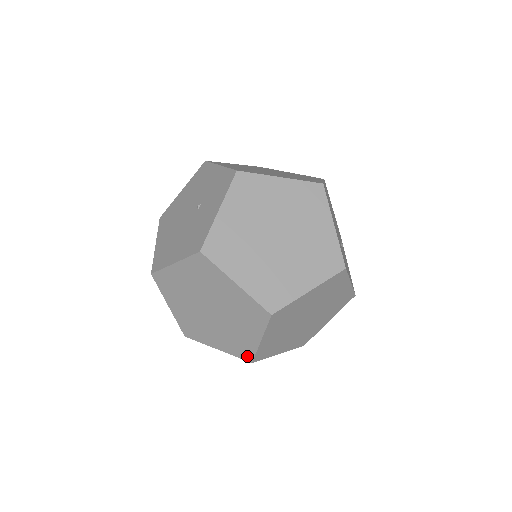
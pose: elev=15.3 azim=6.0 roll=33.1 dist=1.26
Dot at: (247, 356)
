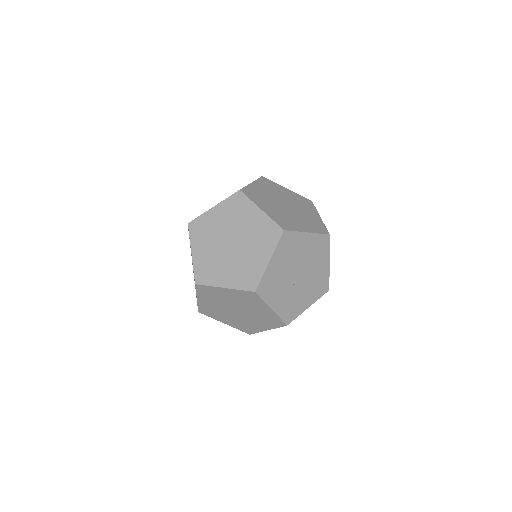
Dot at: occluded
